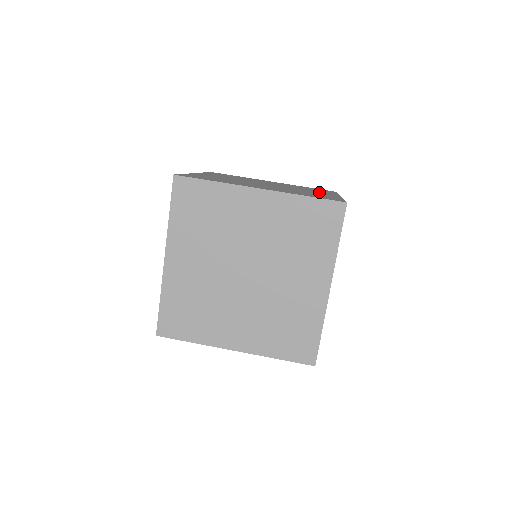
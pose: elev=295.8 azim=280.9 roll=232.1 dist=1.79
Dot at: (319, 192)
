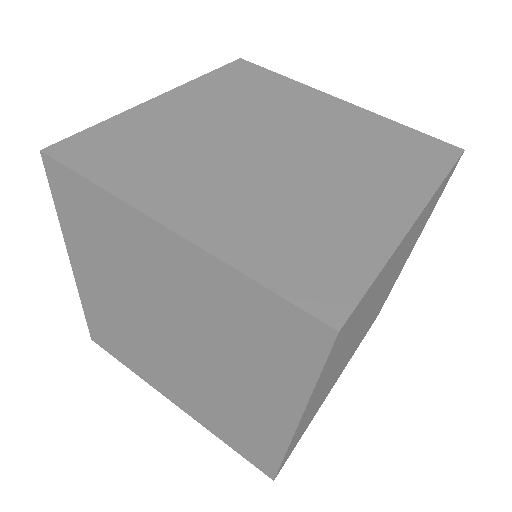
Dot at: occluded
